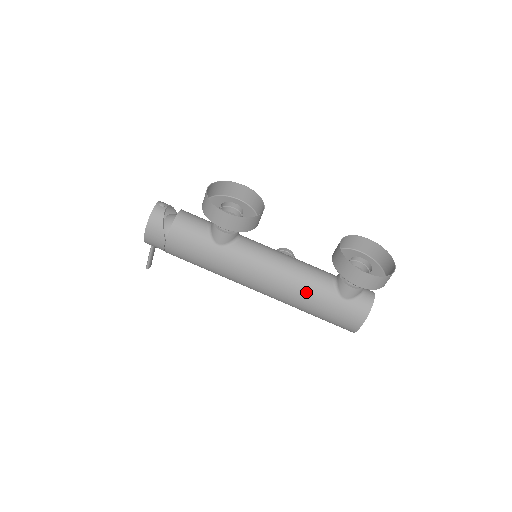
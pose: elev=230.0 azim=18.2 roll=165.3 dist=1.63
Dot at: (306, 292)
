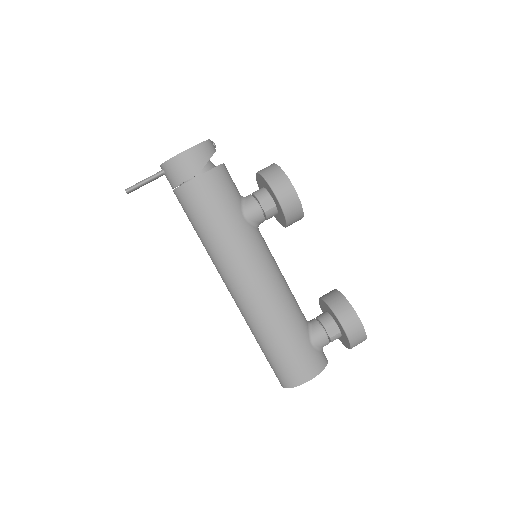
Dot at: (287, 316)
